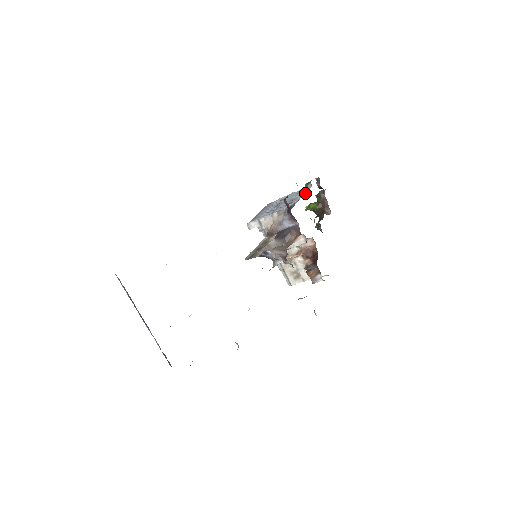
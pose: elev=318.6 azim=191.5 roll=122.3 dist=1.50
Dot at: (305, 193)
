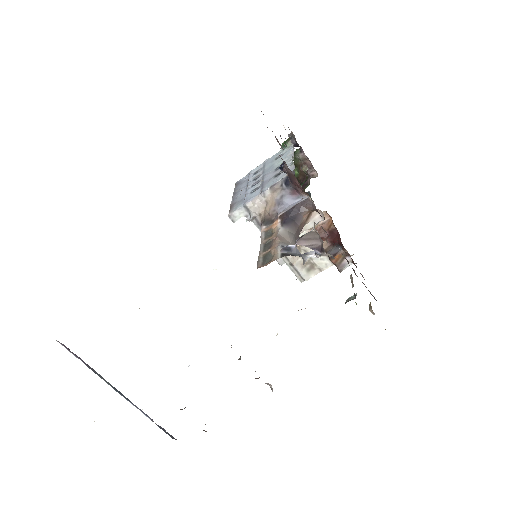
Dot at: (293, 154)
